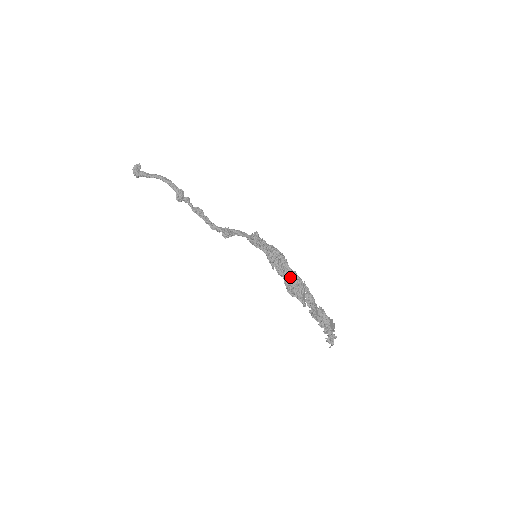
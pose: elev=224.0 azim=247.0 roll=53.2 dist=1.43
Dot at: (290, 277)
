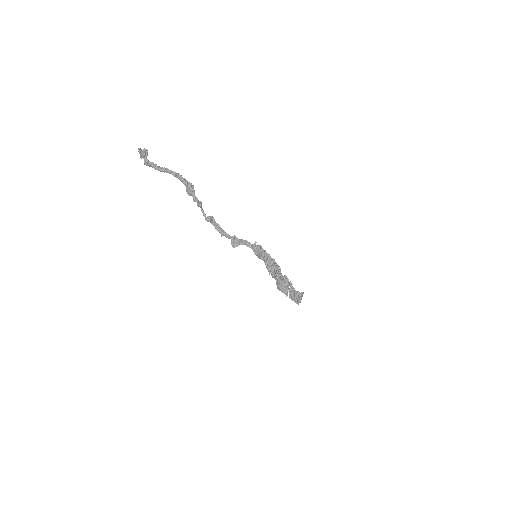
Dot at: (281, 281)
